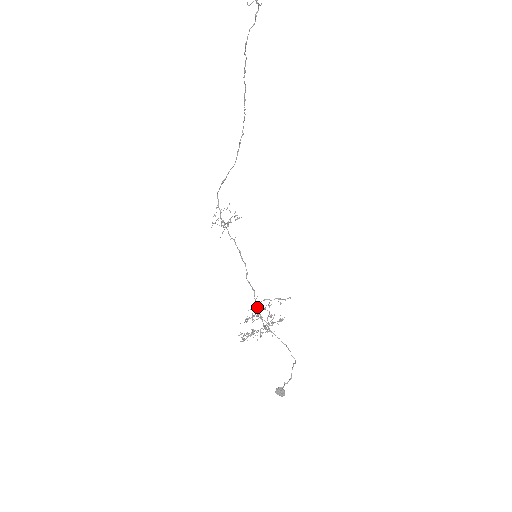
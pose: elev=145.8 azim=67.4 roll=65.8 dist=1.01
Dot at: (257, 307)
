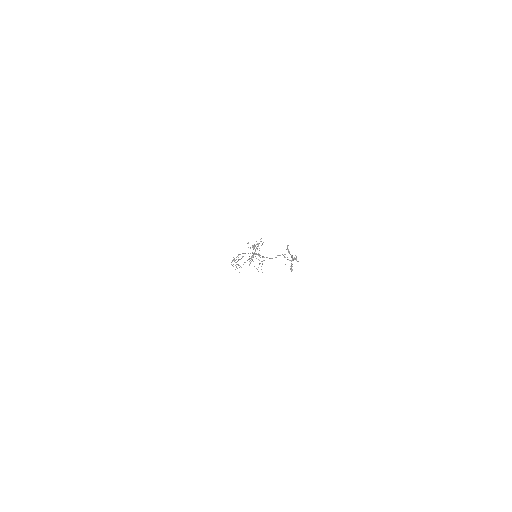
Dot at: (259, 260)
